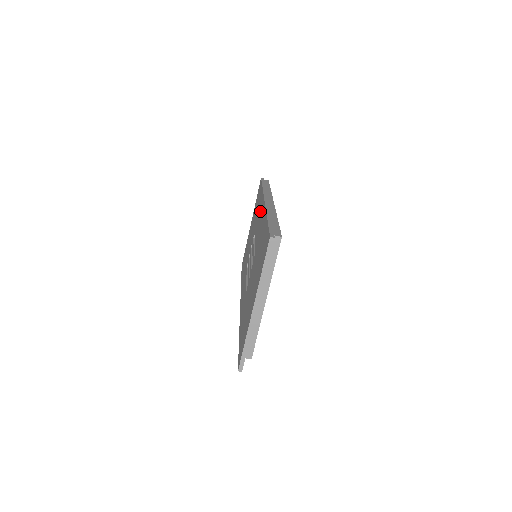
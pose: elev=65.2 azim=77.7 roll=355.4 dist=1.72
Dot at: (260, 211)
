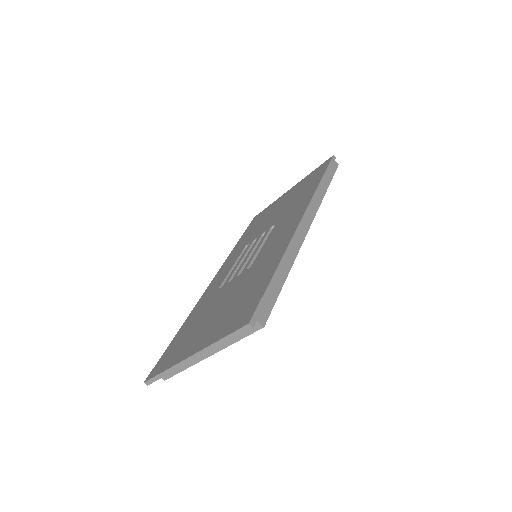
Dot at: (293, 216)
